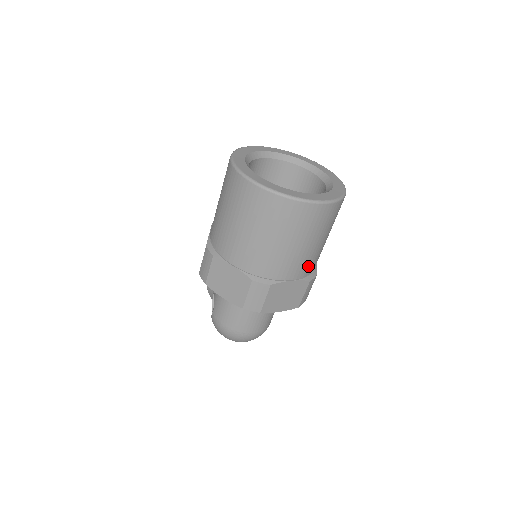
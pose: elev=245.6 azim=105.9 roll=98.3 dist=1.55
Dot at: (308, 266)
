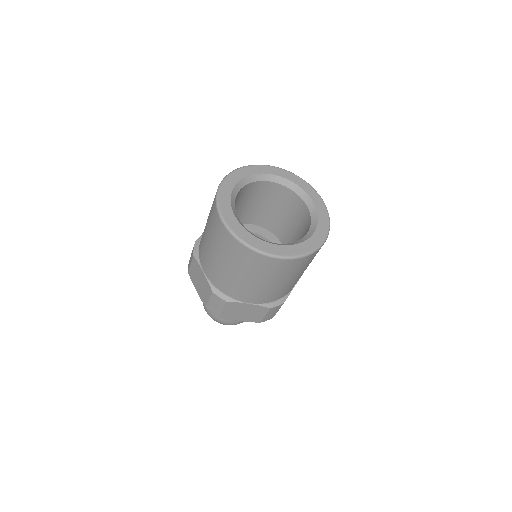
Dot at: (269, 297)
